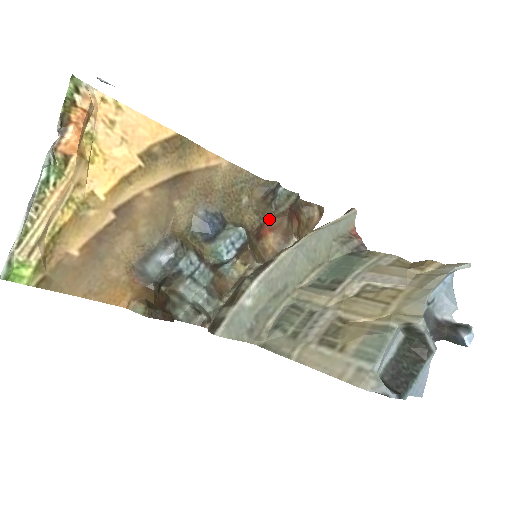
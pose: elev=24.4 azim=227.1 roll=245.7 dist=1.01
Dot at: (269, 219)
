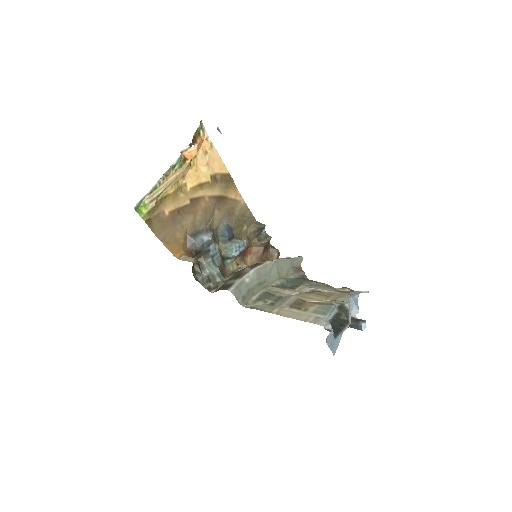
Dot at: (252, 246)
